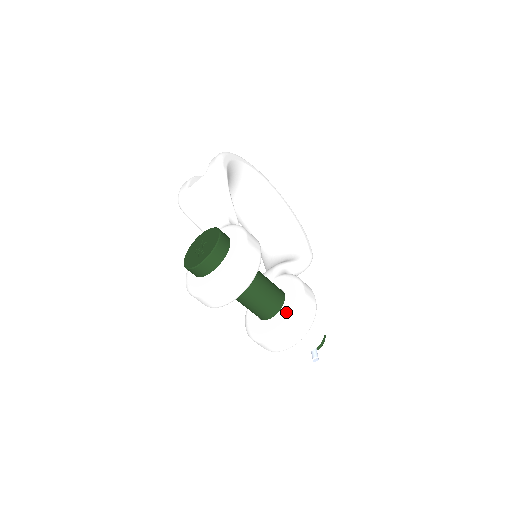
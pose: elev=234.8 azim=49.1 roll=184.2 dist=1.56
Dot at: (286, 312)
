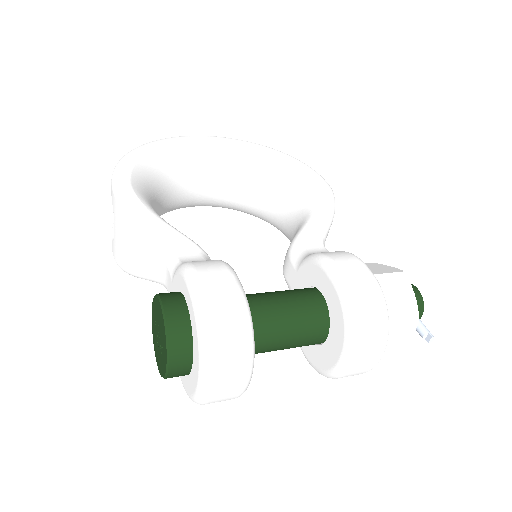
Dot at: (338, 324)
